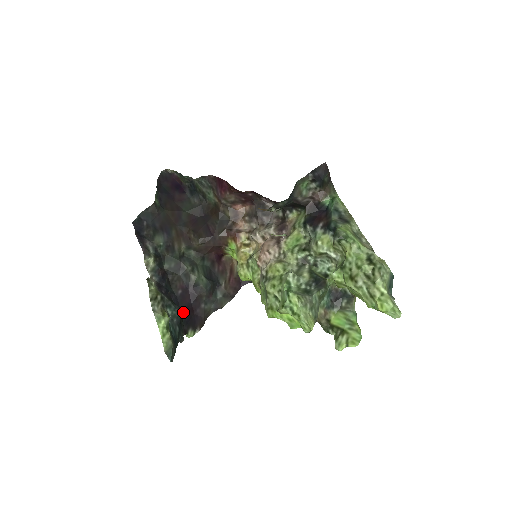
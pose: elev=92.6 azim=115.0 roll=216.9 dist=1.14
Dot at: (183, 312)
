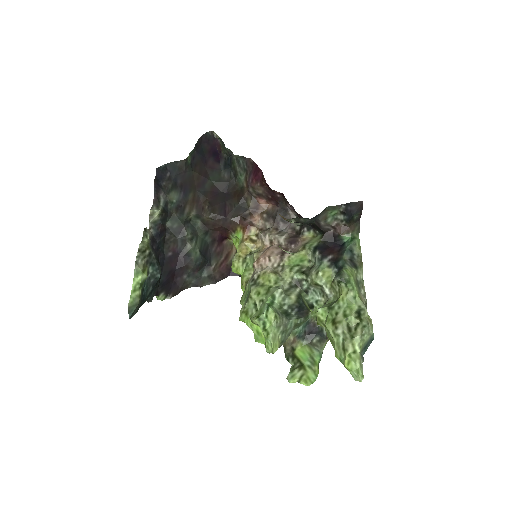
Dot at: (164, 274)
